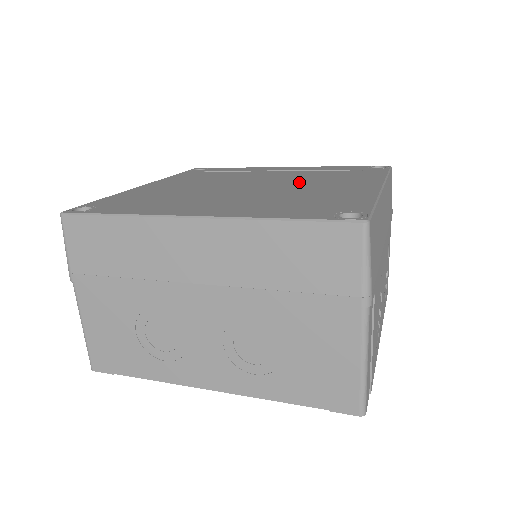
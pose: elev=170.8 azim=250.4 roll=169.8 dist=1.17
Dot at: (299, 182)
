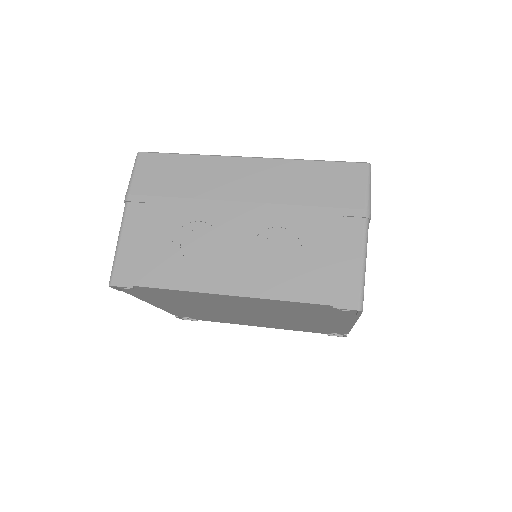
Dot at: occluded
